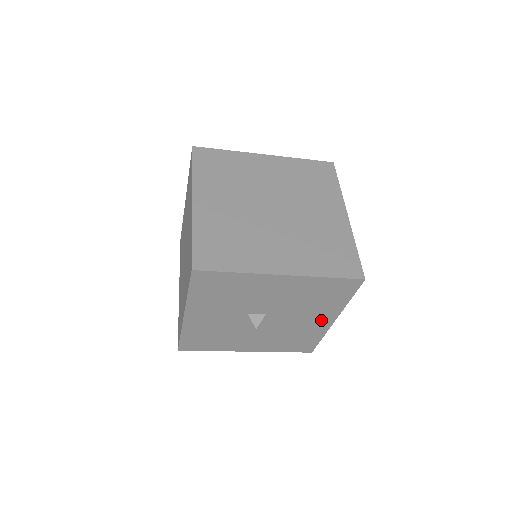
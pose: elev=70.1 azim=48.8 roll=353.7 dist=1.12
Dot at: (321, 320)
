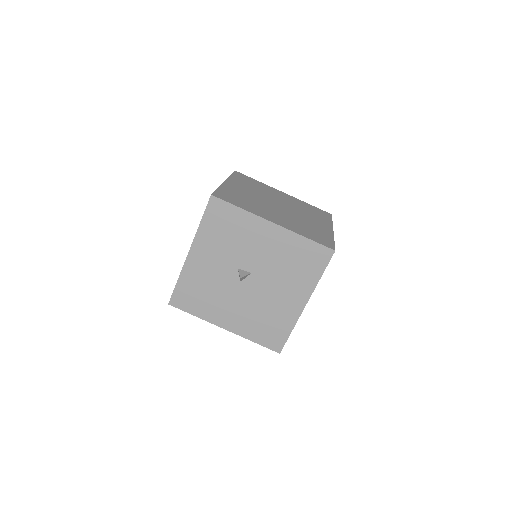
Dot at: (295, 300)
